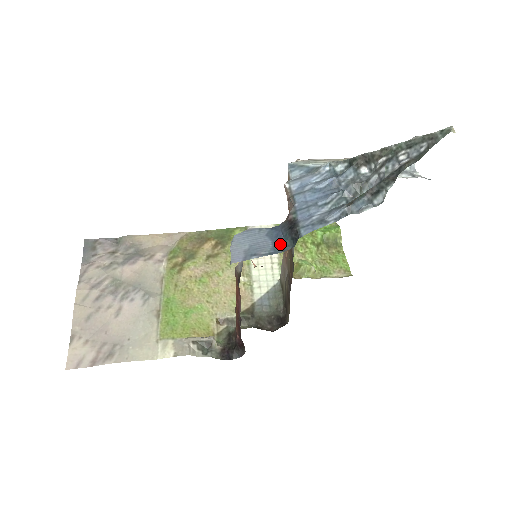
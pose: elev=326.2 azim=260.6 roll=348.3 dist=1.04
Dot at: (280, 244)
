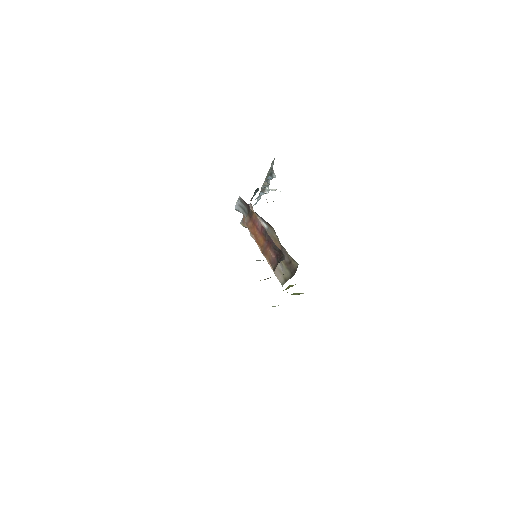
Dot at: occluded
